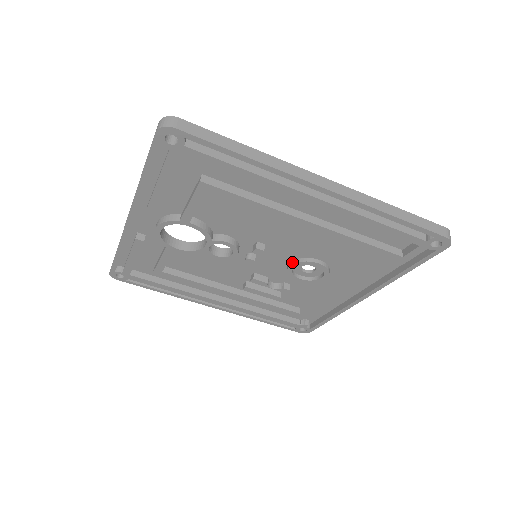
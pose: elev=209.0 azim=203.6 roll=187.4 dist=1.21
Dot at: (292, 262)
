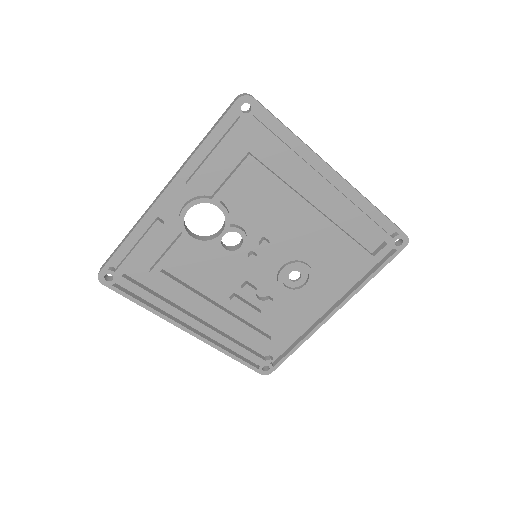
Dot at: (285, 264)
